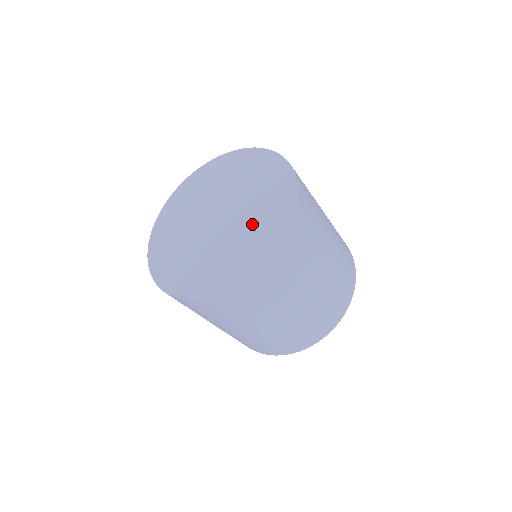
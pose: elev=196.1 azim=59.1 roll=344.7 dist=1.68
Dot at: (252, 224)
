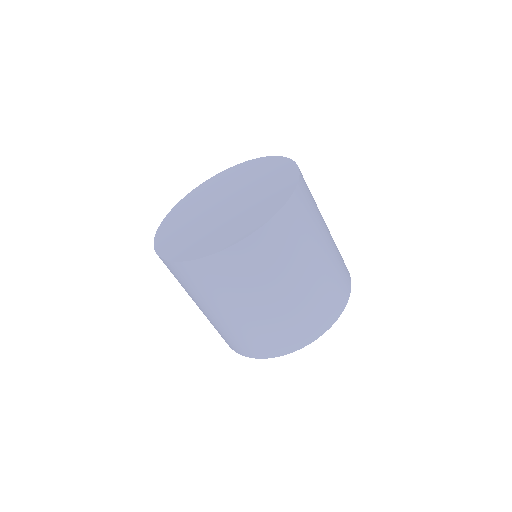
Dot at: (247, 210)
